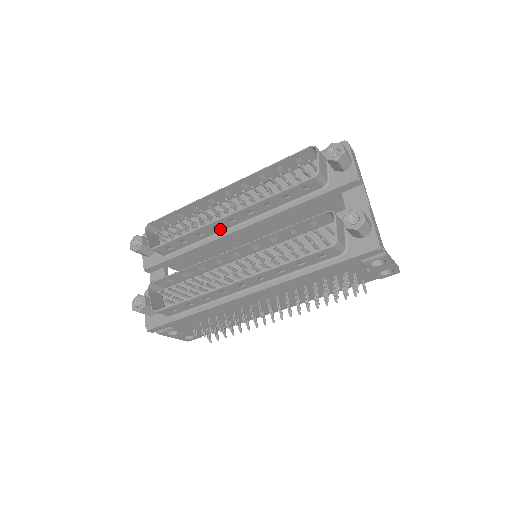
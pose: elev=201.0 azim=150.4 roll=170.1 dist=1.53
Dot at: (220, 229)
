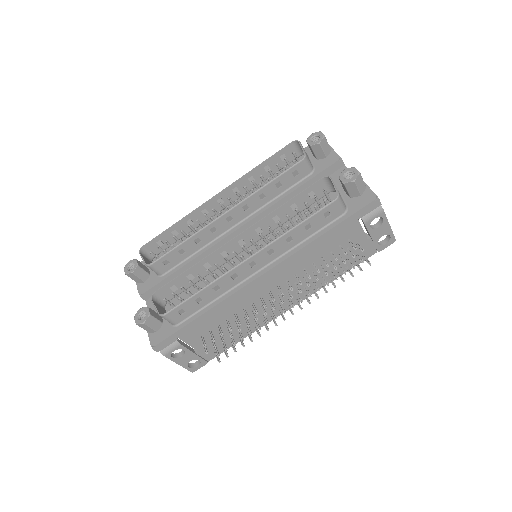
Dot at: (218, 233)
